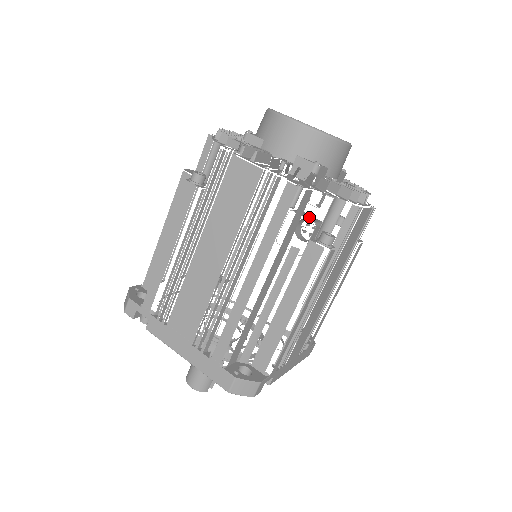
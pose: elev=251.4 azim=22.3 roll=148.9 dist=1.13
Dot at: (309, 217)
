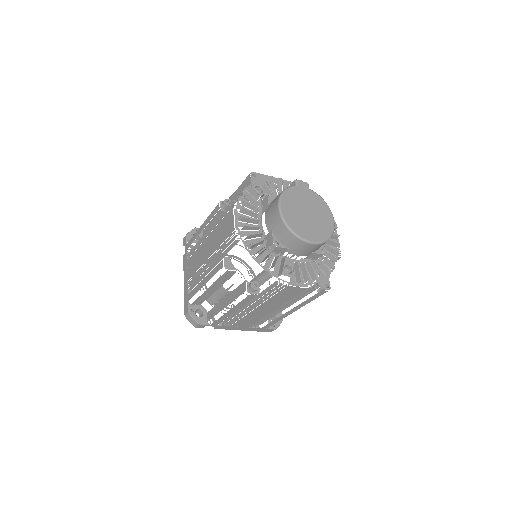
Dot at: occluded
